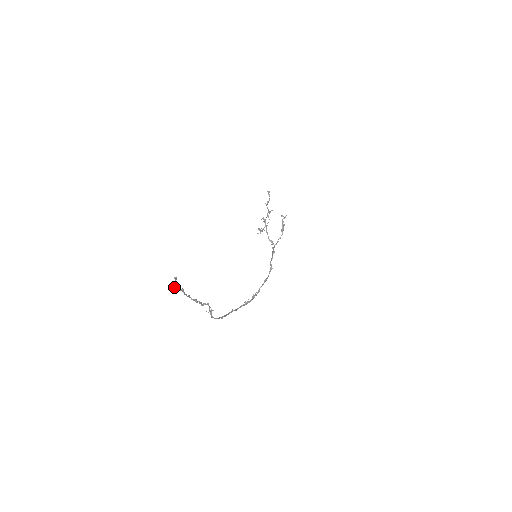
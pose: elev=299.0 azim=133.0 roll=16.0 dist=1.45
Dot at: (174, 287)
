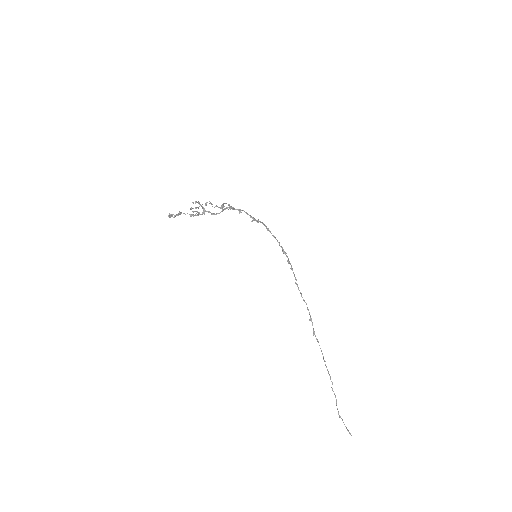
Dot at: (339, 415)
